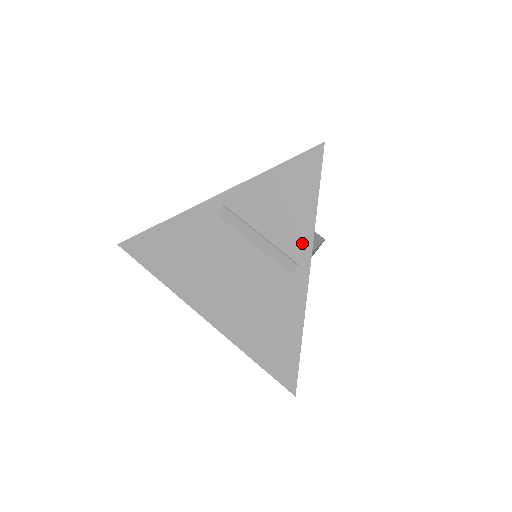
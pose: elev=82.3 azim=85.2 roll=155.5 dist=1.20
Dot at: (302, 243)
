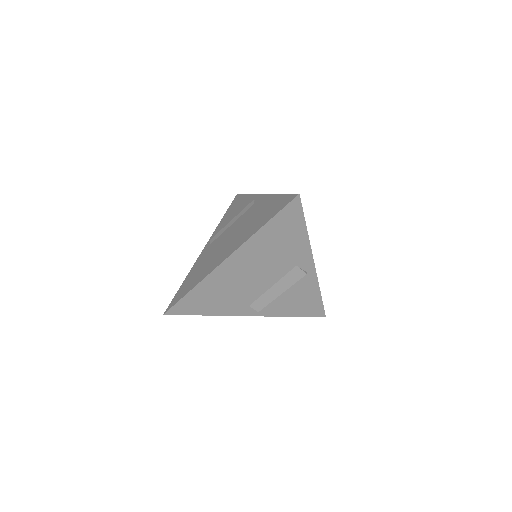
Dot at: (250, 200)
